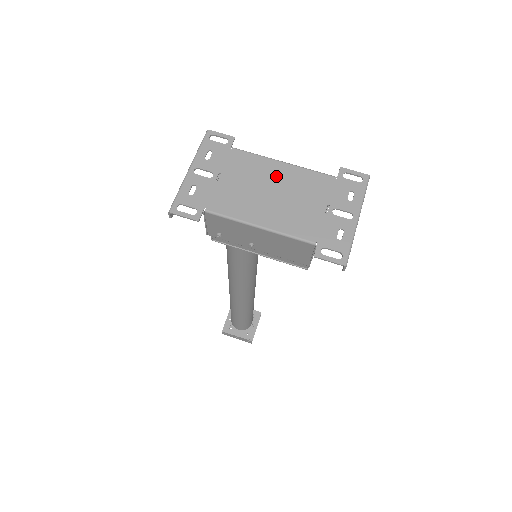
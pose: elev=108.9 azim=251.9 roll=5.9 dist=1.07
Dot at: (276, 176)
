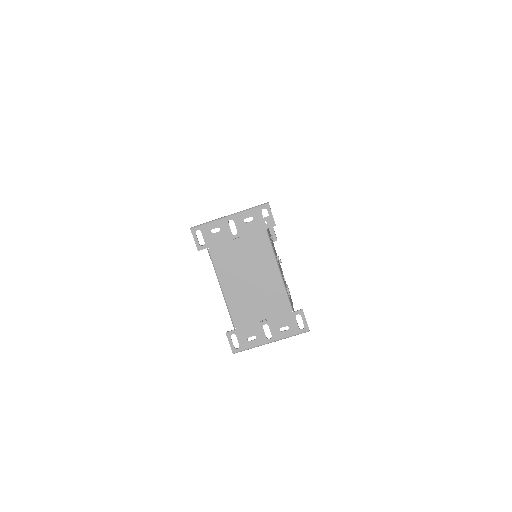
Dot at: (265, 274)
